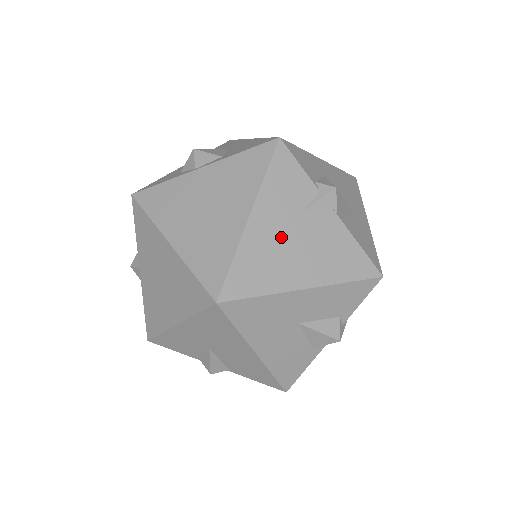
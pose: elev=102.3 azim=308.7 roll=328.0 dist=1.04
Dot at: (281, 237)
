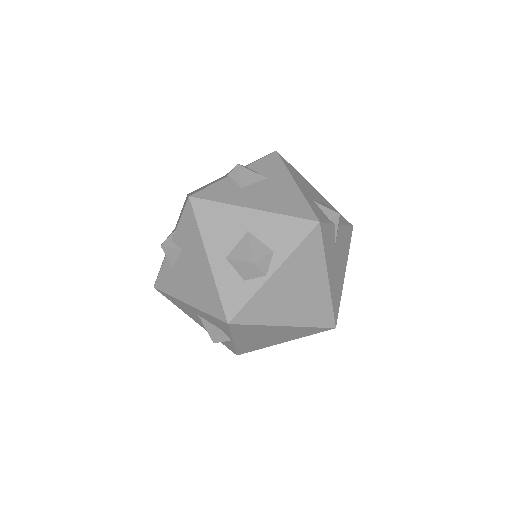
Dot at: (336, 268)
